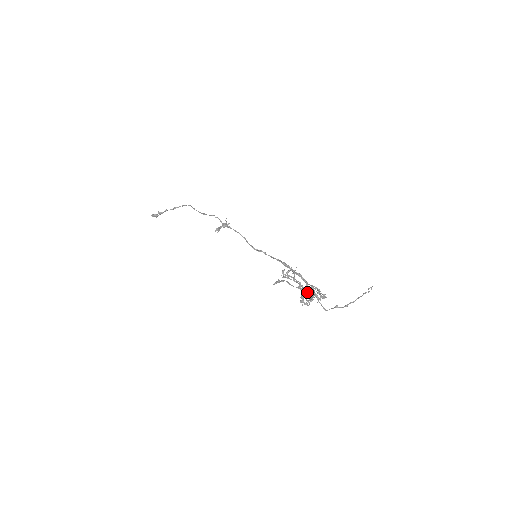
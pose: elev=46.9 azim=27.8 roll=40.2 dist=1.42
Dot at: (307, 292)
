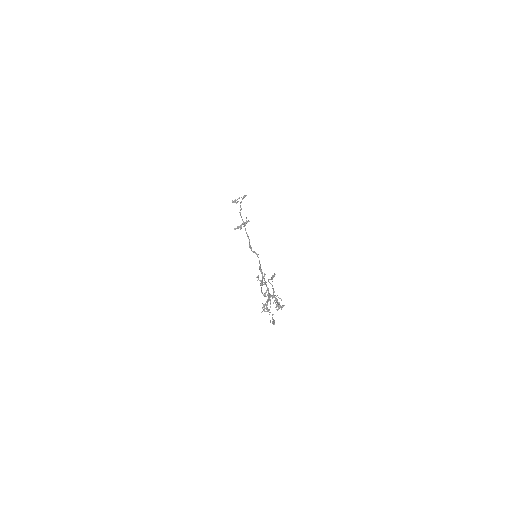
Dot at: (267, 301)
